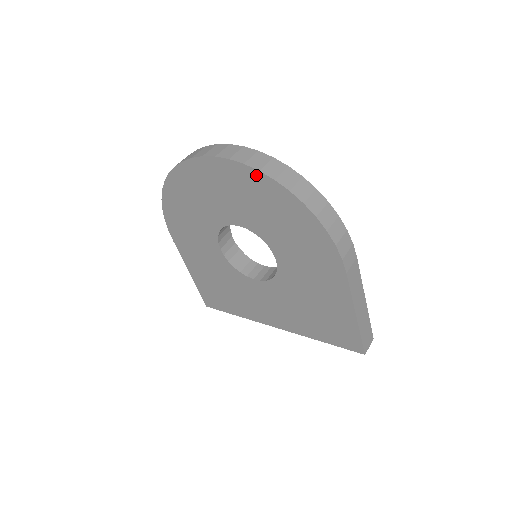
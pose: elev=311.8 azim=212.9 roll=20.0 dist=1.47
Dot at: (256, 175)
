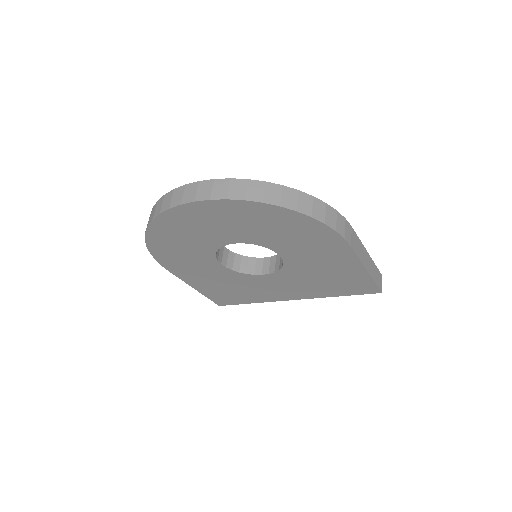
Dot at: (242, 204)
